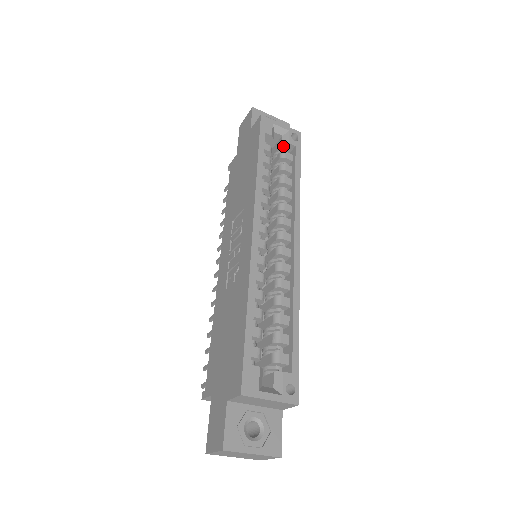
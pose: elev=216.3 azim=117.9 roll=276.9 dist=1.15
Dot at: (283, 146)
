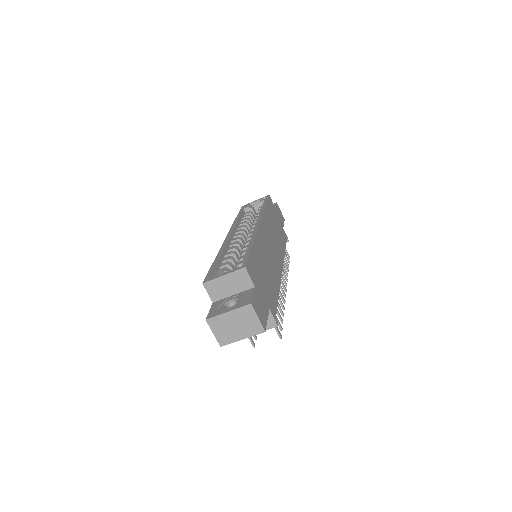
Dot at: occluded
